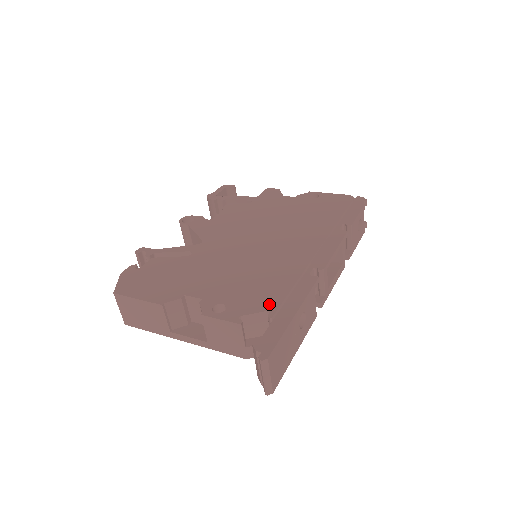
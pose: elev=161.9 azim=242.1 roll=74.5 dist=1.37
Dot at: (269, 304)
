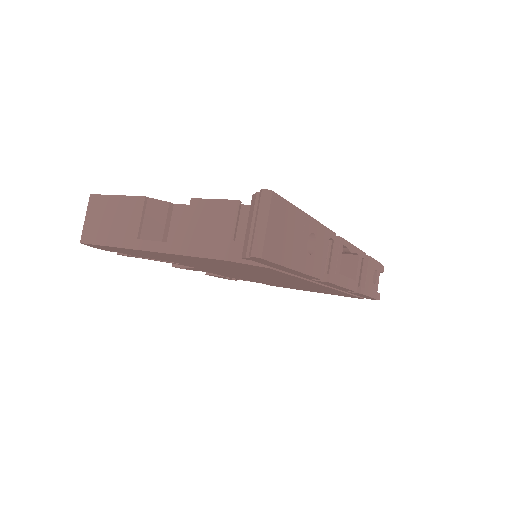
Dot at: occluded
